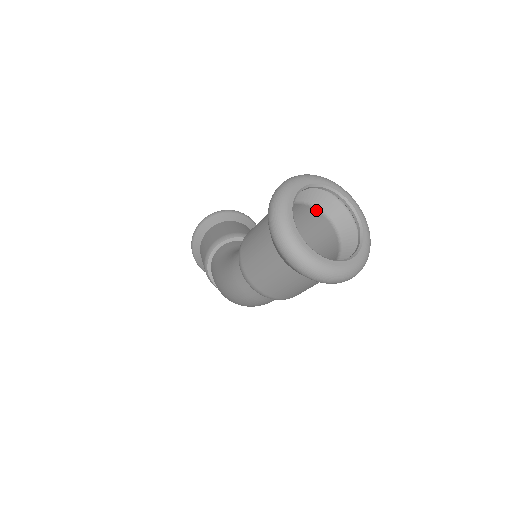
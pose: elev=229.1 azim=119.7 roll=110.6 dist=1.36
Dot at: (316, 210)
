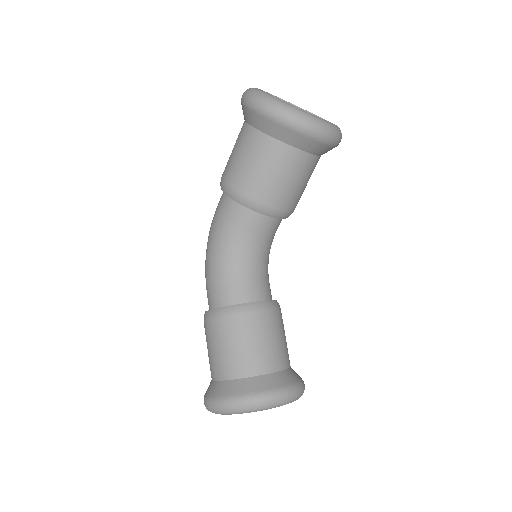
Dot at: occluded
